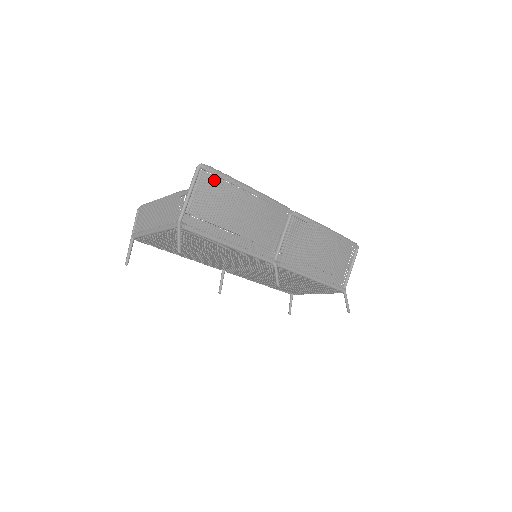
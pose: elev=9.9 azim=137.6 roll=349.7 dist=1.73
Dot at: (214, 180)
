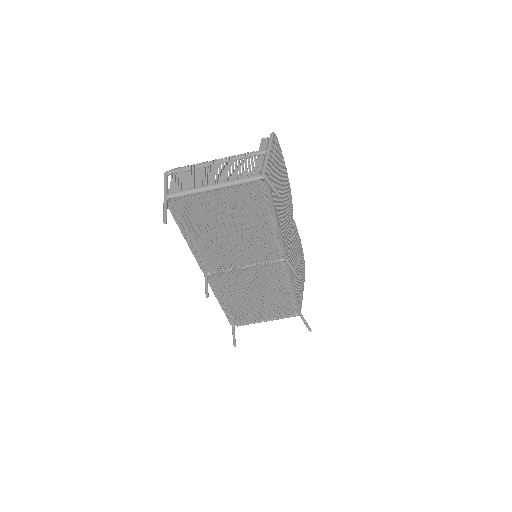
Dot at: occluded
